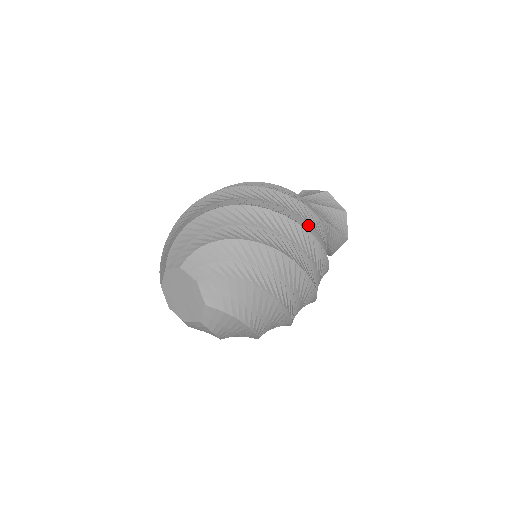
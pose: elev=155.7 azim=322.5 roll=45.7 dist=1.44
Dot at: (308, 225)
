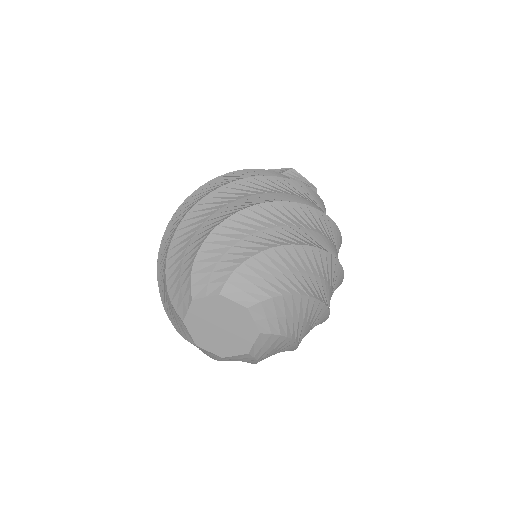
Dot at: occluded
